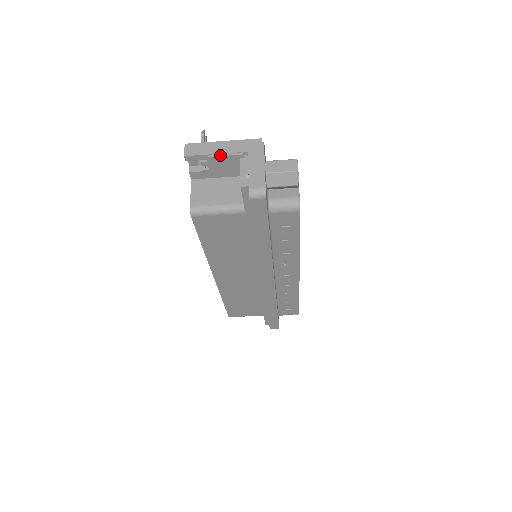
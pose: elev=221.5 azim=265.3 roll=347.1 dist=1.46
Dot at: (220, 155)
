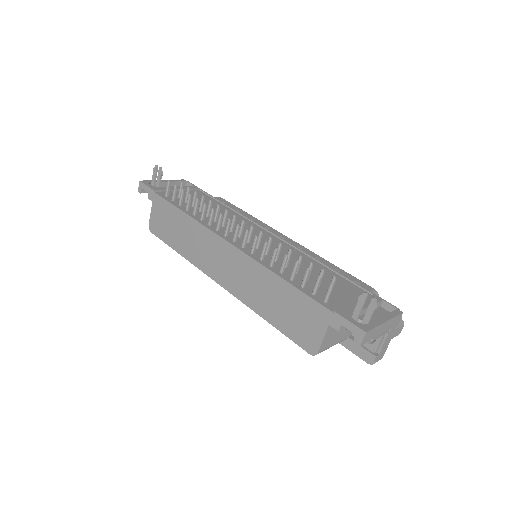
Dot at: occluded
